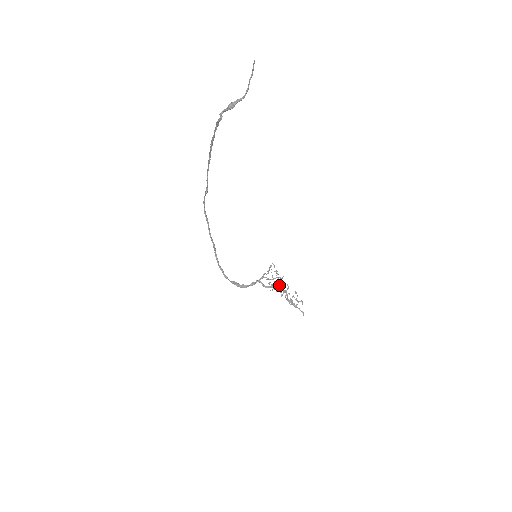
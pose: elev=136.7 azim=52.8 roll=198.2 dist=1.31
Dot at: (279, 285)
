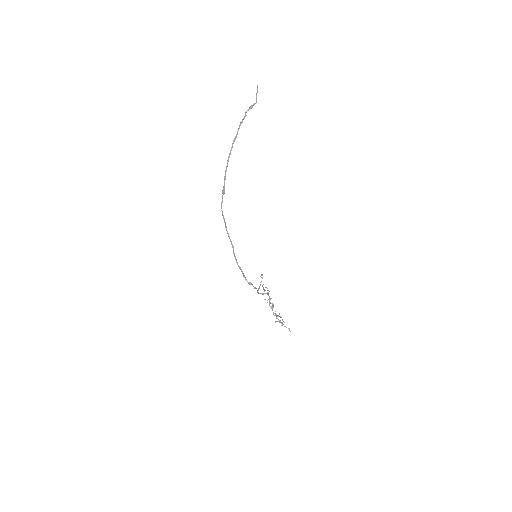
Dot at: occluded
